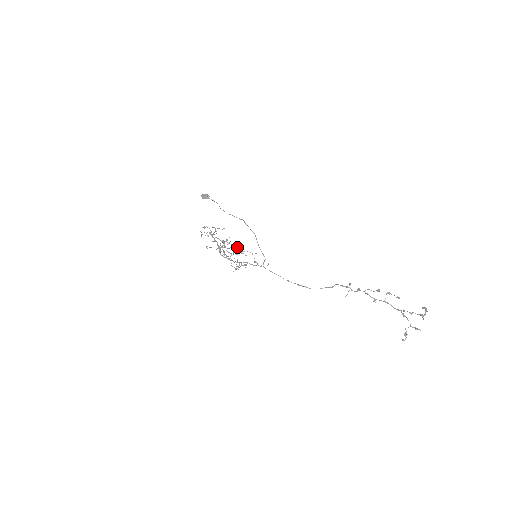
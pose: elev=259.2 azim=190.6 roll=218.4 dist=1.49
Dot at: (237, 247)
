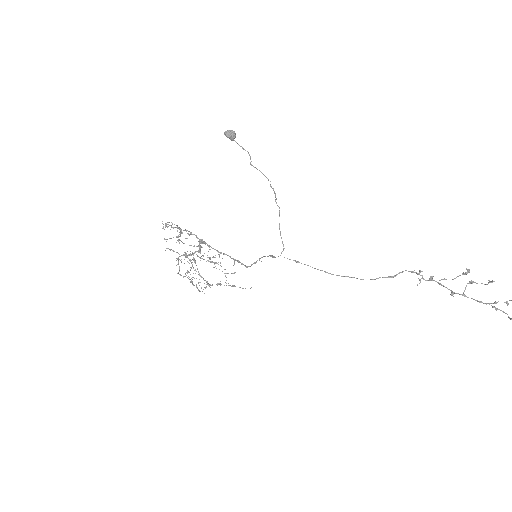
Dot at: occluded
